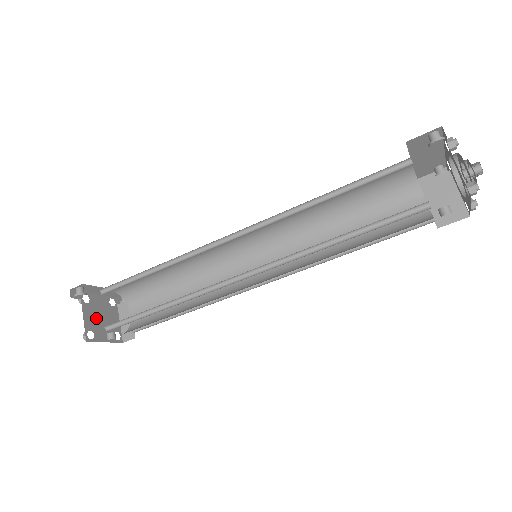
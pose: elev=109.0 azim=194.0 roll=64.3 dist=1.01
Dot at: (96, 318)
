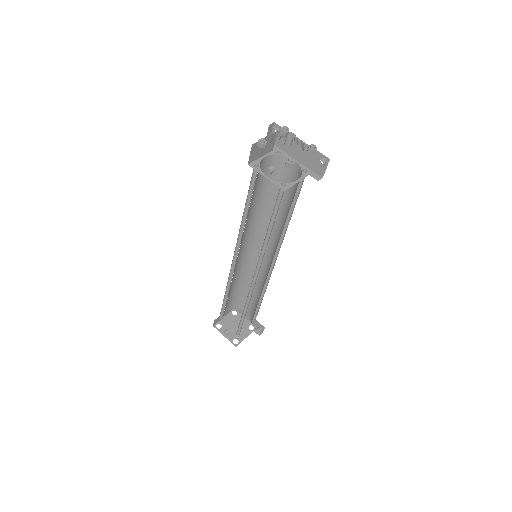
Dot at: (231, 324)
